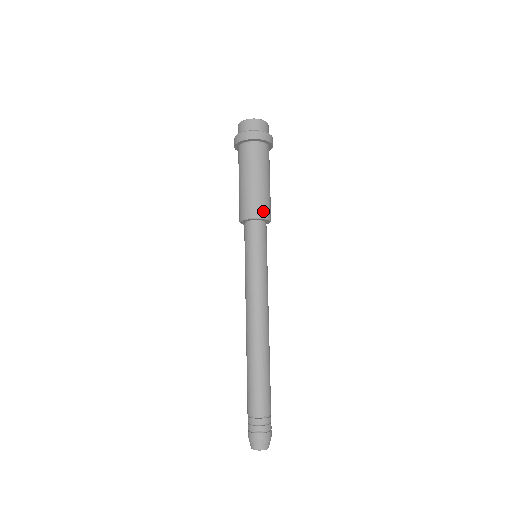
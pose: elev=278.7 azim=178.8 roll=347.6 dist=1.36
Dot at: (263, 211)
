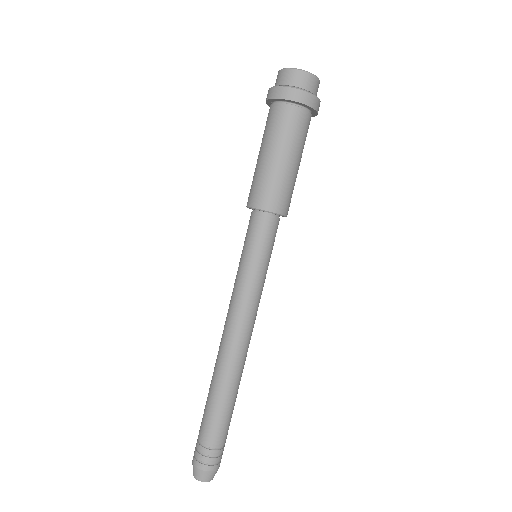
Dot at: (270, 201)
